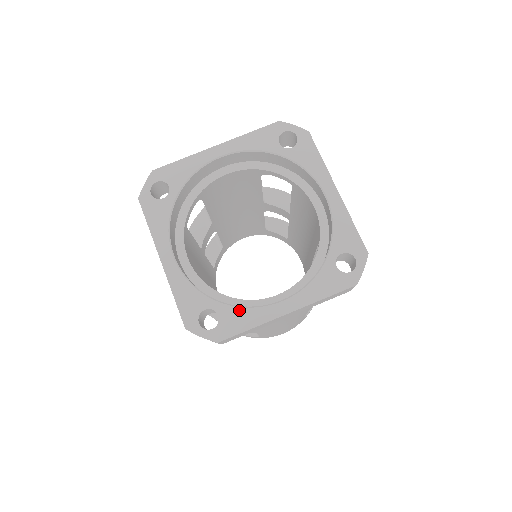
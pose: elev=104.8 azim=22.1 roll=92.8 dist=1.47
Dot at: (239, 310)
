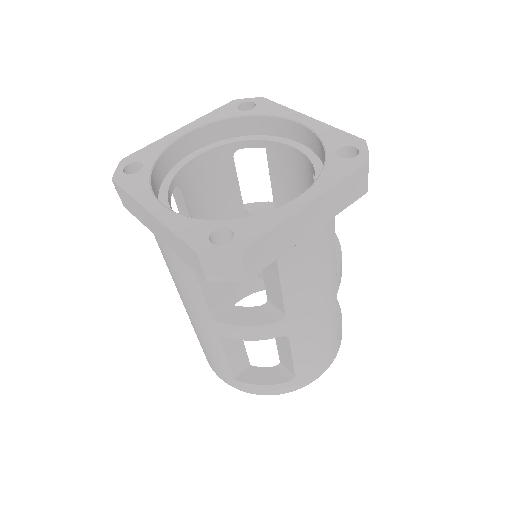
Dot at: (254, 218)
